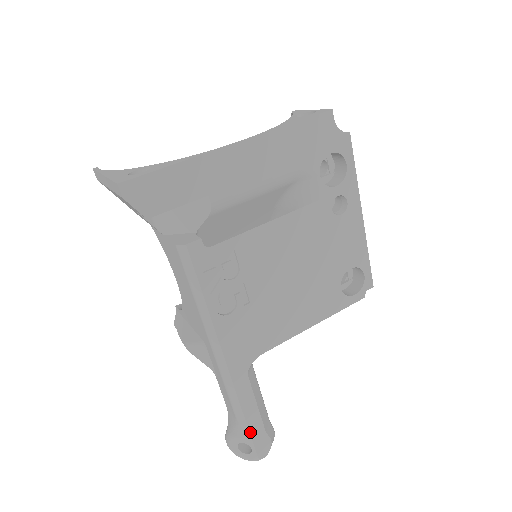
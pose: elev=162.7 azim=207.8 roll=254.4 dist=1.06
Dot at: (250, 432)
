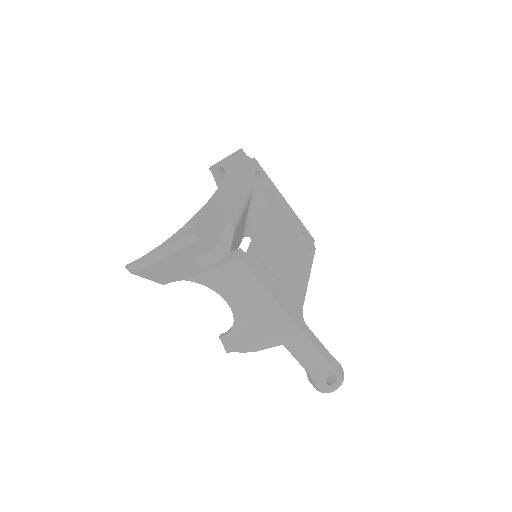
Dot at: (329, 363)
